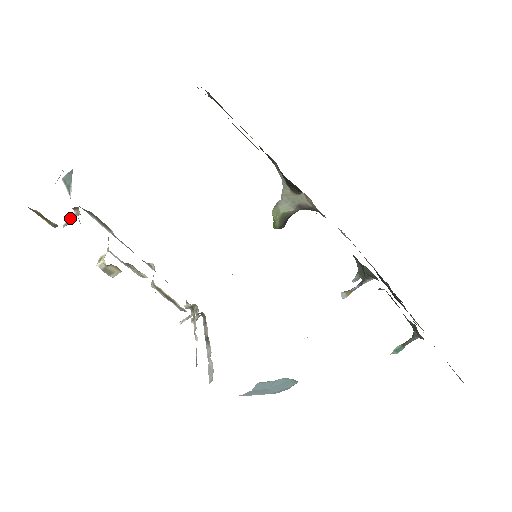
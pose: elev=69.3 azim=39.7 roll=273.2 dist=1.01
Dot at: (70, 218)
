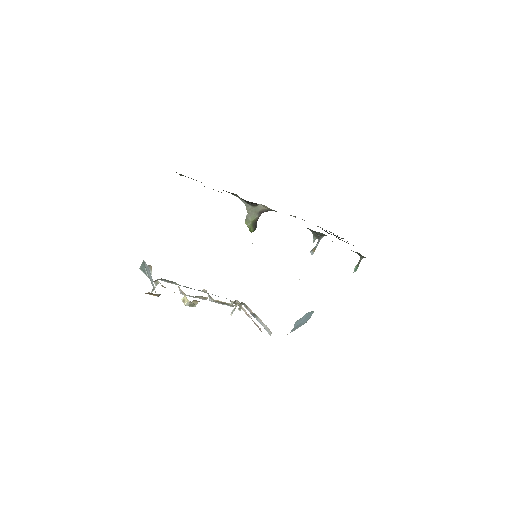
Dot at: (153, 288)
